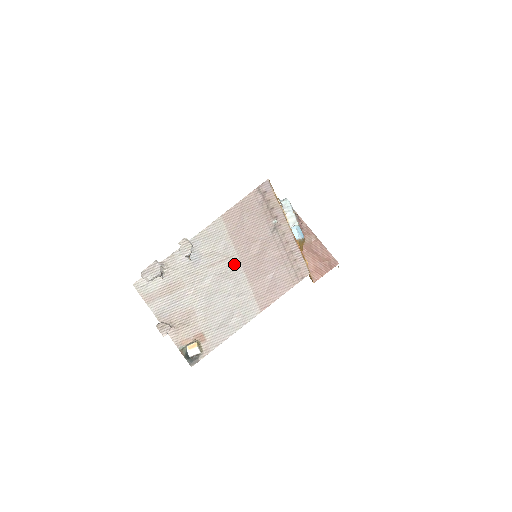
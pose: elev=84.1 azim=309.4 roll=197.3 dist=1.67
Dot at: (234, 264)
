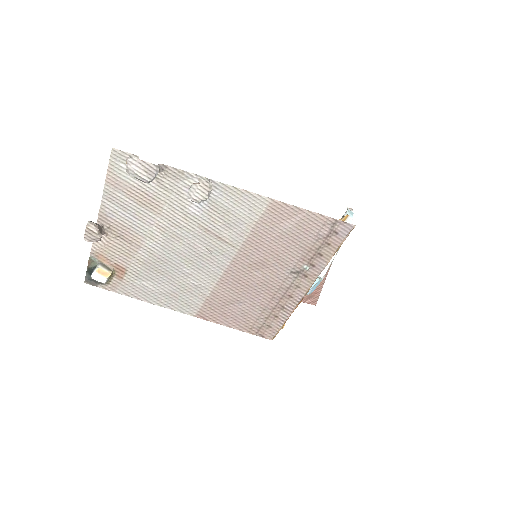
Dot at: (225, 254)
